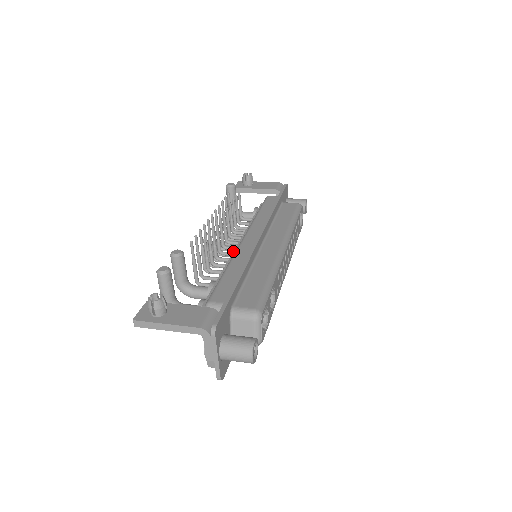
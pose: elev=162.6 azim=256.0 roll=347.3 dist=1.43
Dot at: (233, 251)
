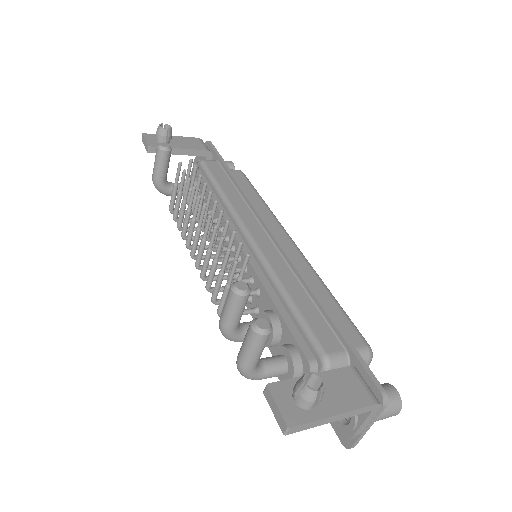
Dot at: occluded
